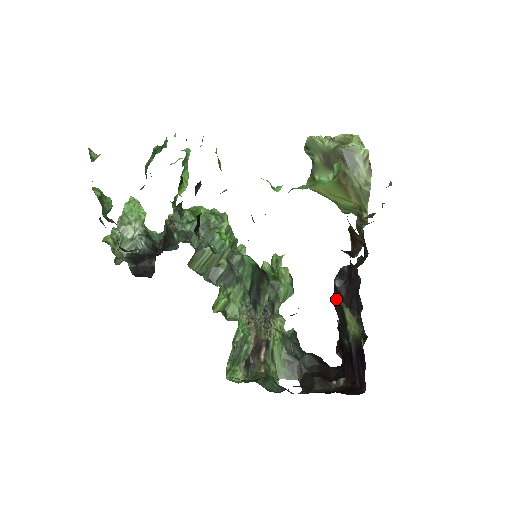
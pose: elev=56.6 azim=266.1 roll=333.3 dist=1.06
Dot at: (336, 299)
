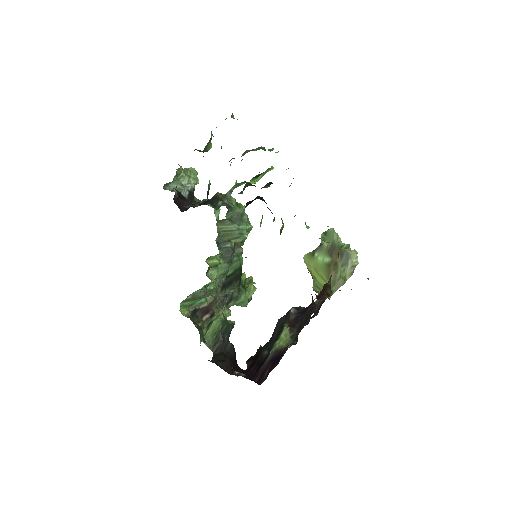
Dot at: (283, 320)
